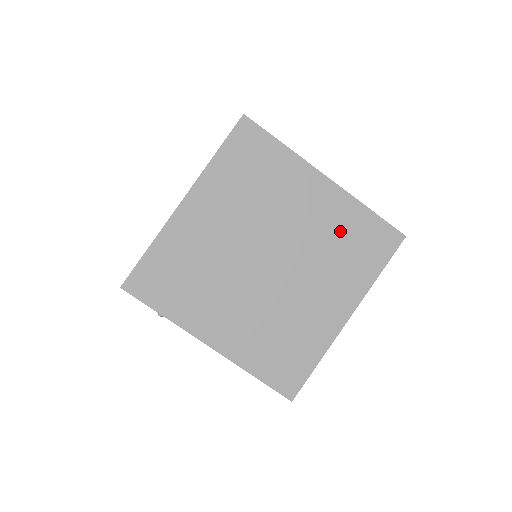
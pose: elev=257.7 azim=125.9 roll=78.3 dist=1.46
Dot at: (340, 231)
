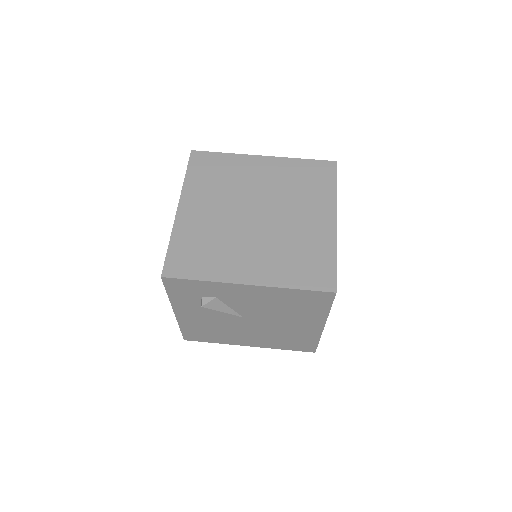
Dot at: (292, 178)
